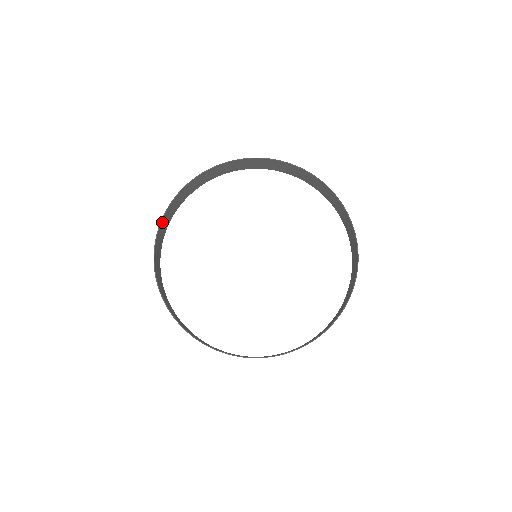
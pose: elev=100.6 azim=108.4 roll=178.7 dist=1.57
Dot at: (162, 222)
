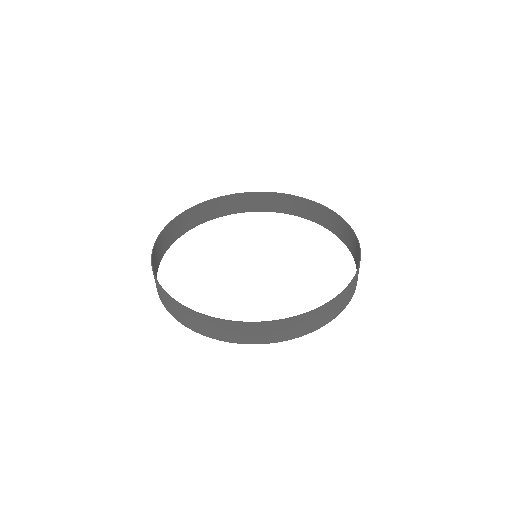
Dot at: (189, 212)
